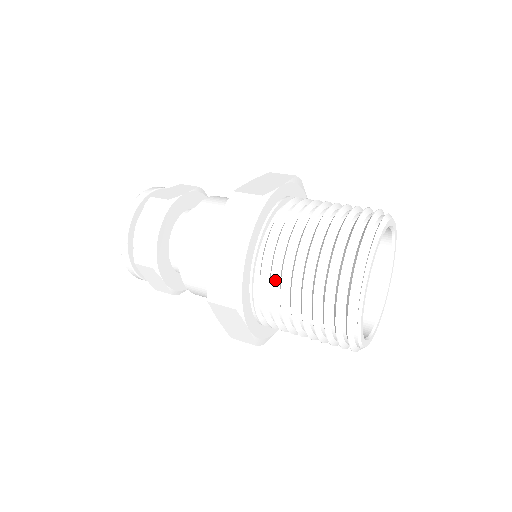
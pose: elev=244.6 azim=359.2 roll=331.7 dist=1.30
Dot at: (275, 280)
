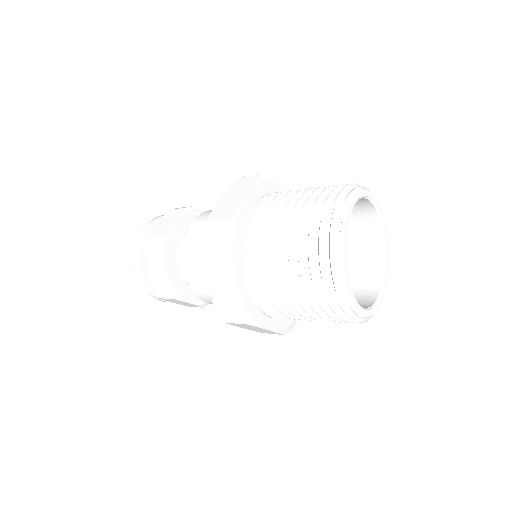
Dot at: (268, 222)
